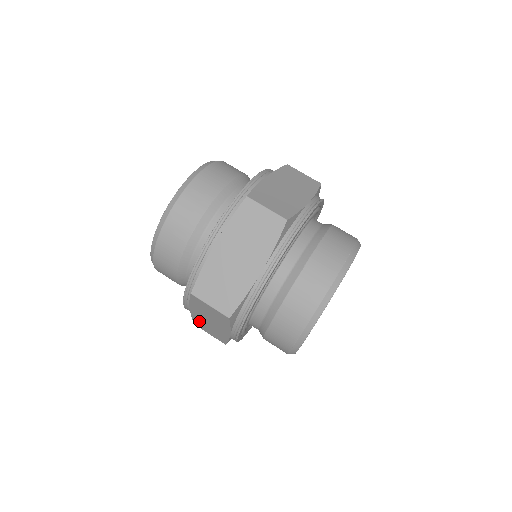
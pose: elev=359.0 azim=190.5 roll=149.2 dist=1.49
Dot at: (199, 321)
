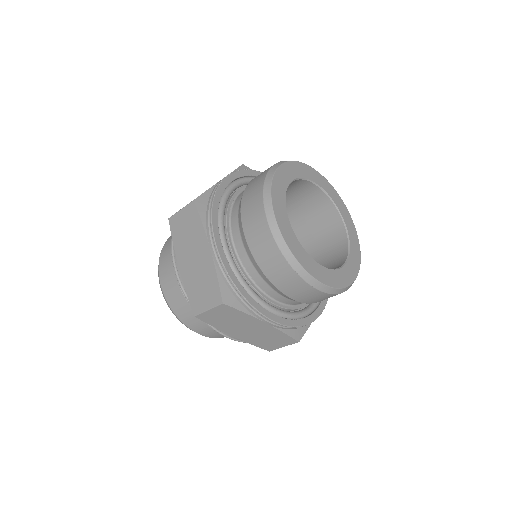
Dot at: (256, 341)
